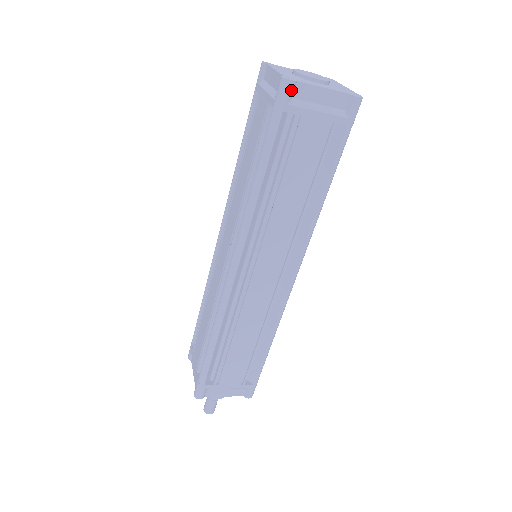
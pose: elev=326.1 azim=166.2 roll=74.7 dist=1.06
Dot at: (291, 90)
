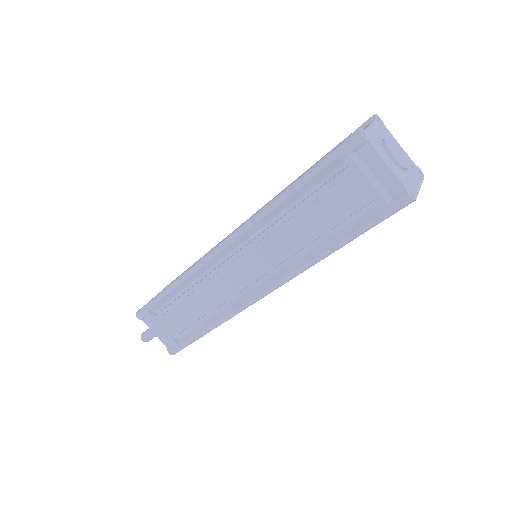
Dot at: (358, 144)
